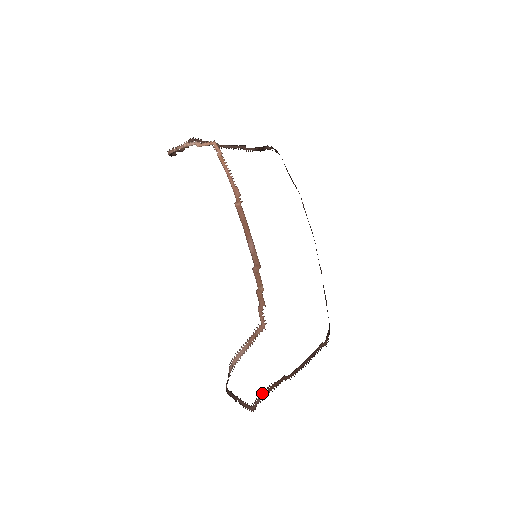
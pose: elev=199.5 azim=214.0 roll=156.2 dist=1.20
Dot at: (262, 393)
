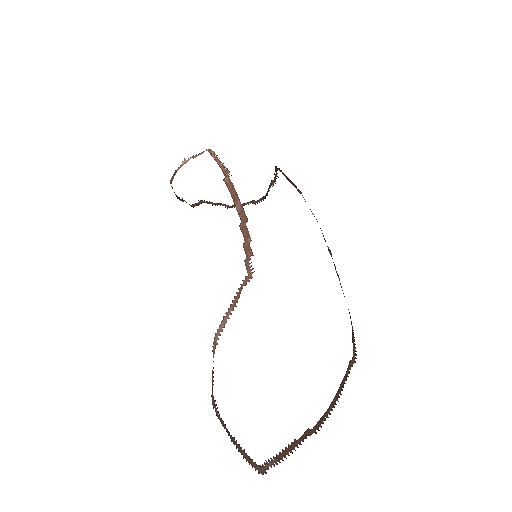
Dot at: (277, 455)
